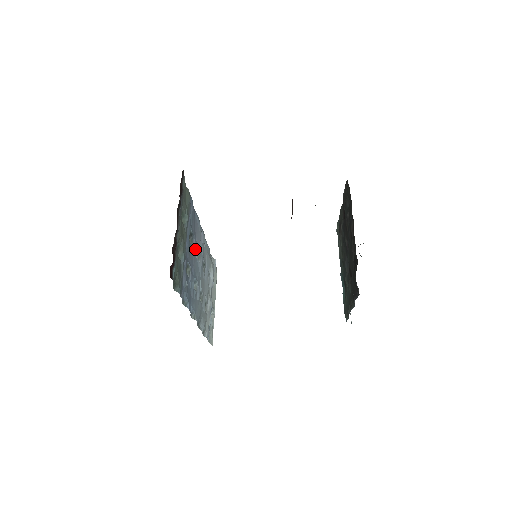
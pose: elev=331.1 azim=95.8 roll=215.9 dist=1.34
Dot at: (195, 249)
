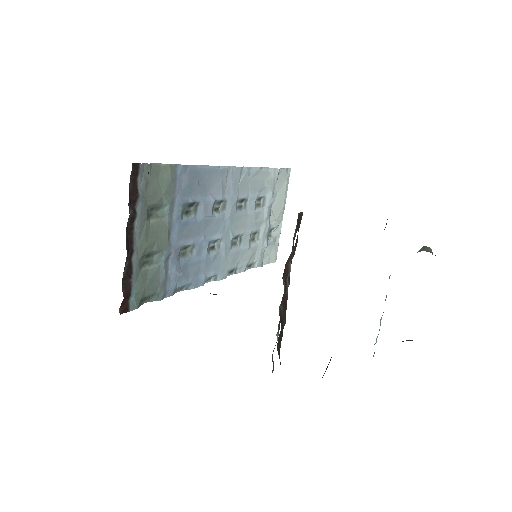
Dot at: (206, 212)
